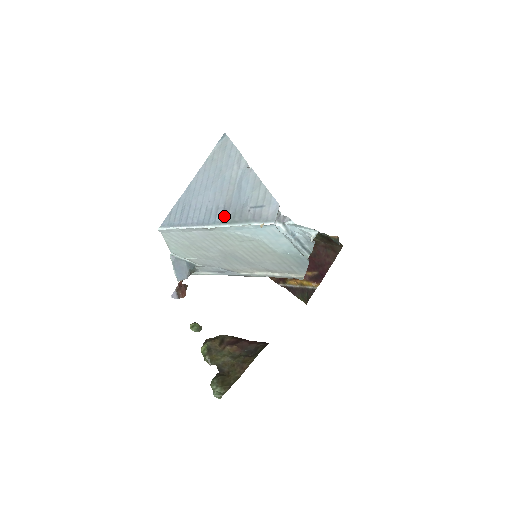
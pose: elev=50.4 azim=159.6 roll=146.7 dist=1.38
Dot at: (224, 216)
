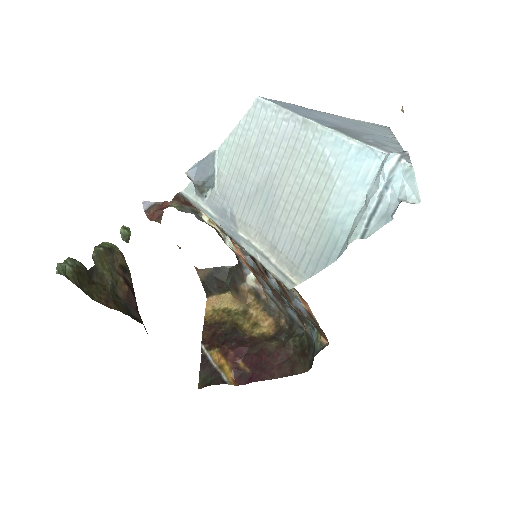
Dot at: (336, 127)
